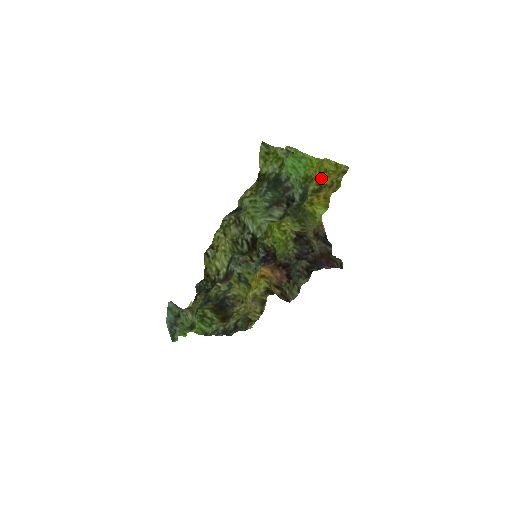
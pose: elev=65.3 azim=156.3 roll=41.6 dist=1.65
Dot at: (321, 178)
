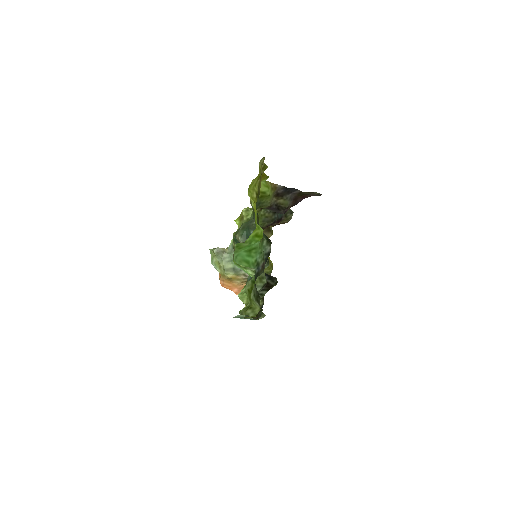
Dot at: occluded
